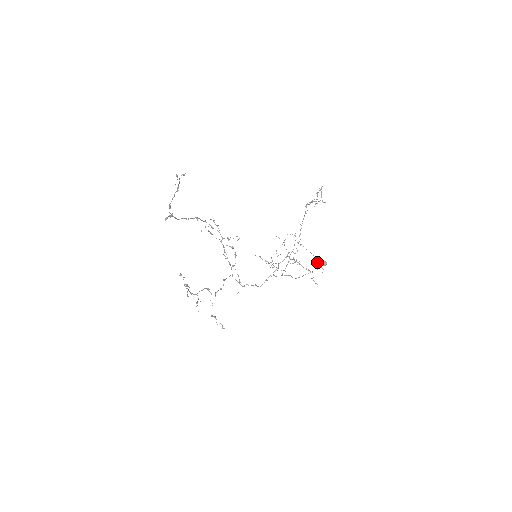
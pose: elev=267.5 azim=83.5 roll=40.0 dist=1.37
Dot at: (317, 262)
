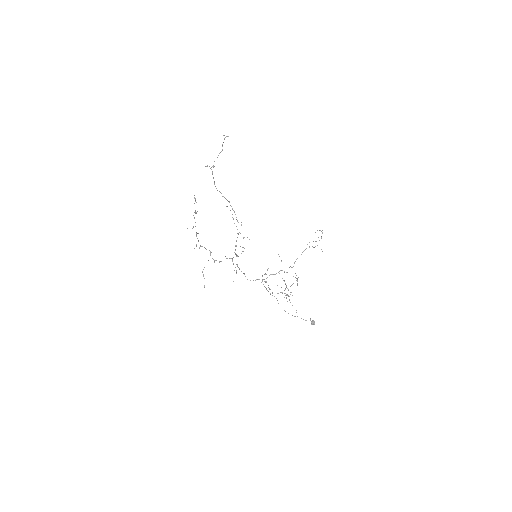
Dot at: (297, 281)
